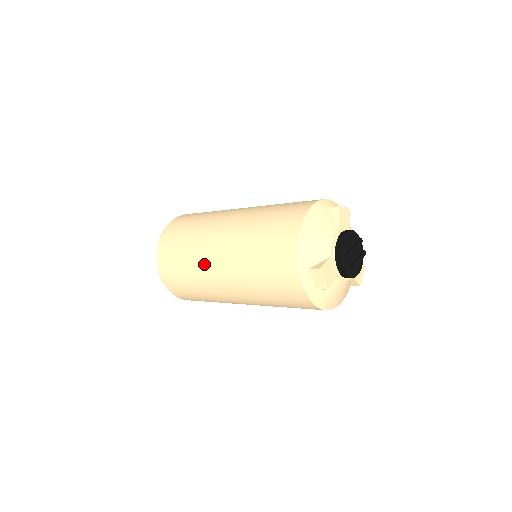
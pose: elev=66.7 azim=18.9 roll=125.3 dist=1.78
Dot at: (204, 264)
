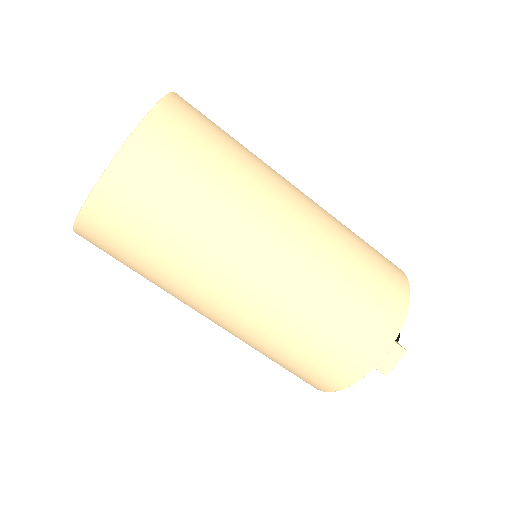
Dot at: (253, 221)
